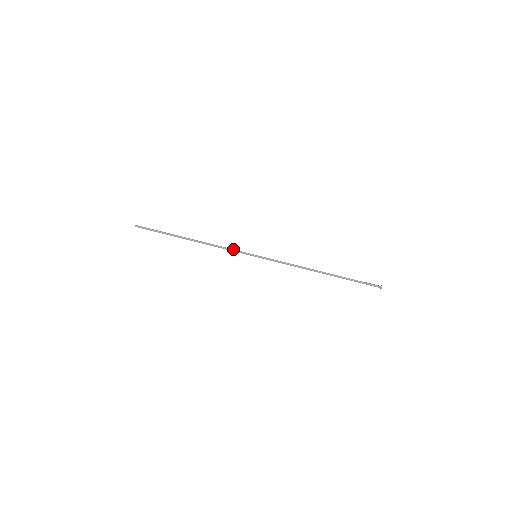
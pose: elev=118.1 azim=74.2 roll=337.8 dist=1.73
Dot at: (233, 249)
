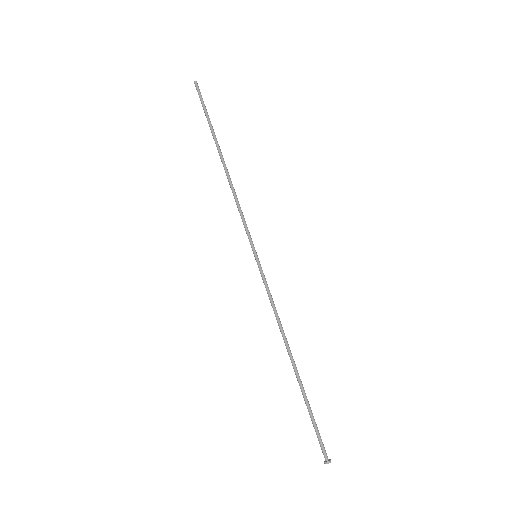
Dot at: (244, 220)
